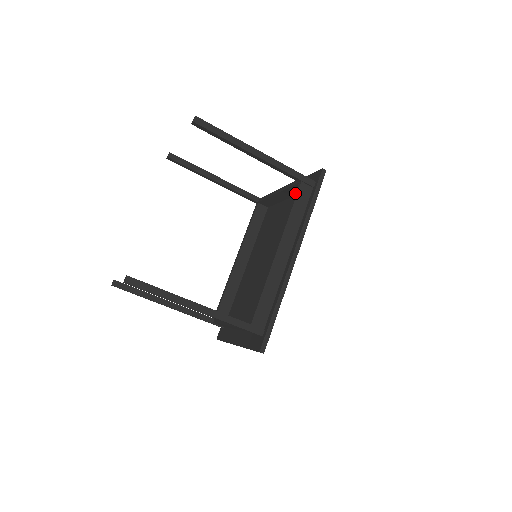
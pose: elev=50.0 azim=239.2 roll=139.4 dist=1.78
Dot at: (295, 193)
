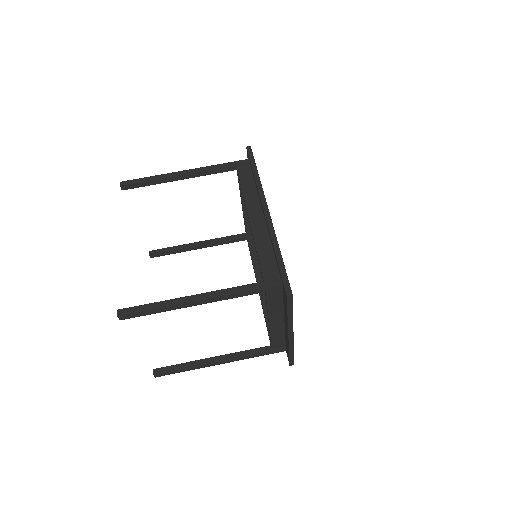
Dot at: occluded
